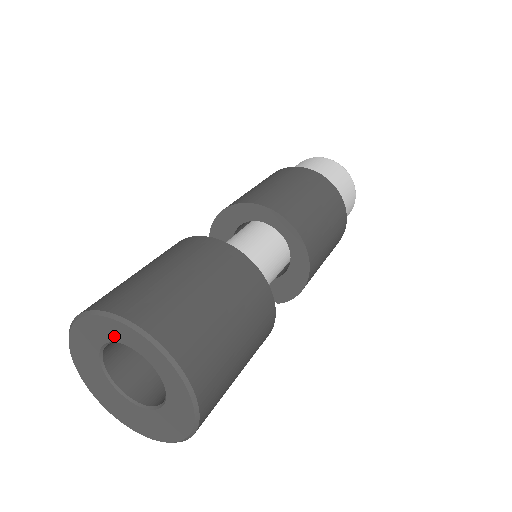
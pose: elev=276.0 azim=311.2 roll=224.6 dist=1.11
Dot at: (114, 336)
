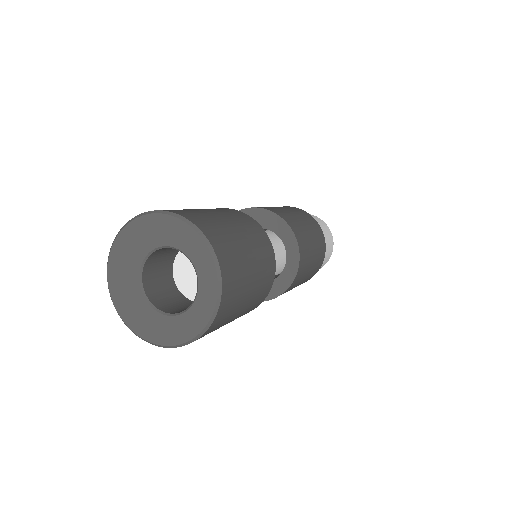
Dot at: (192, 252)
